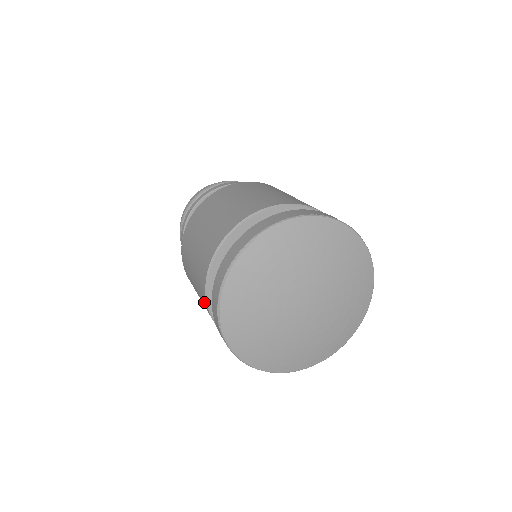
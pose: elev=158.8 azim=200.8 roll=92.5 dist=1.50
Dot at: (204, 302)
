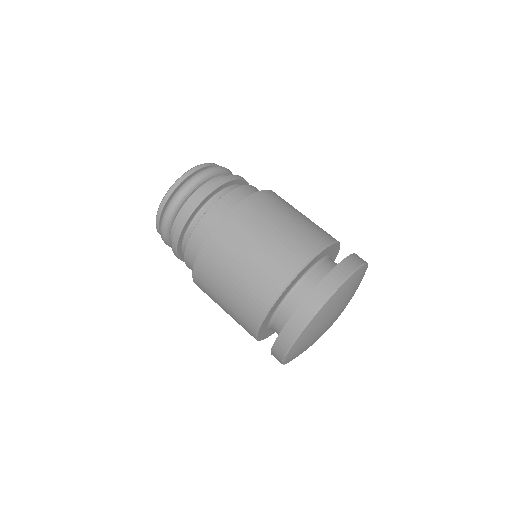
Dot at: occluded
